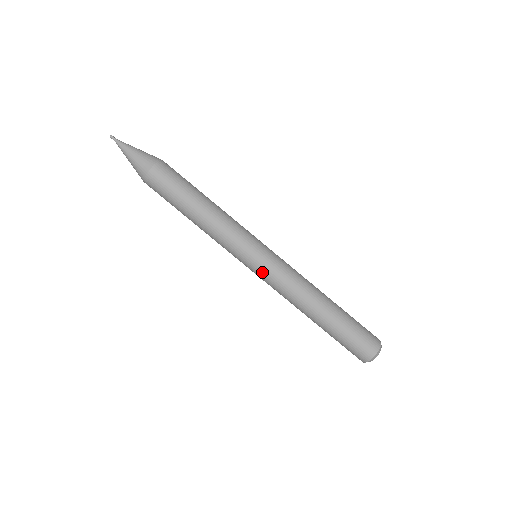
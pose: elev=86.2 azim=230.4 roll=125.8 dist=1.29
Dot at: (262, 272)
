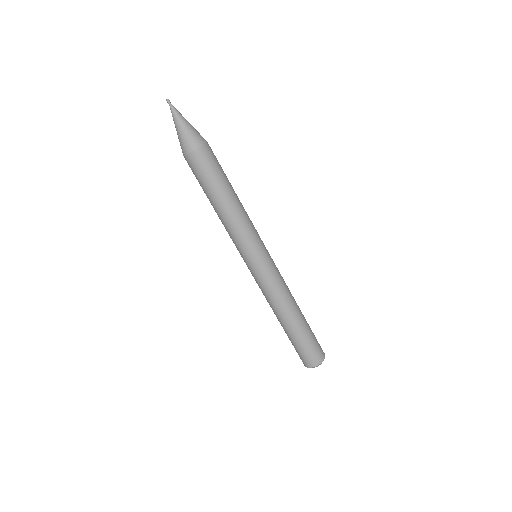
Dot at: (258, 273)
